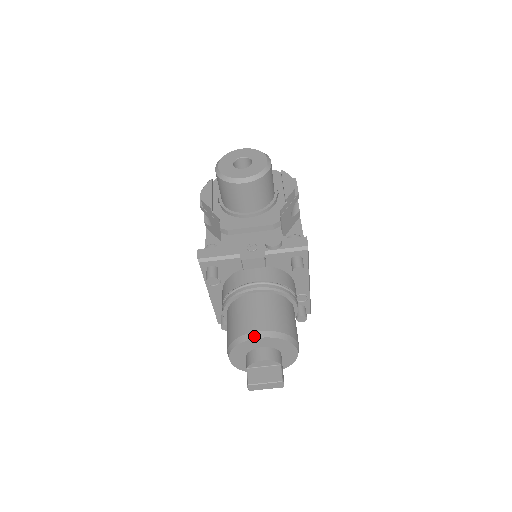
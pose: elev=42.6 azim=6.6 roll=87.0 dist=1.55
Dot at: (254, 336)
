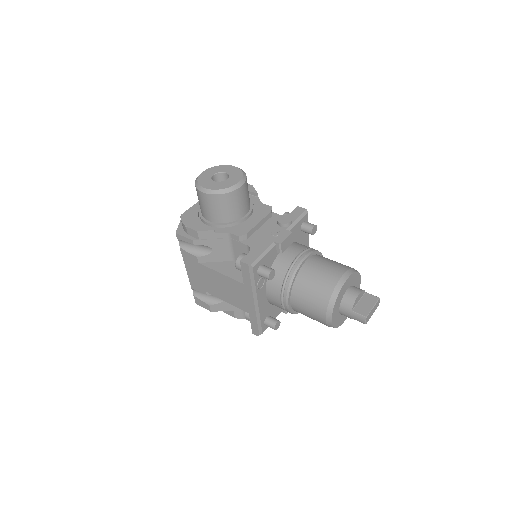
Dot at: (343, 280)
